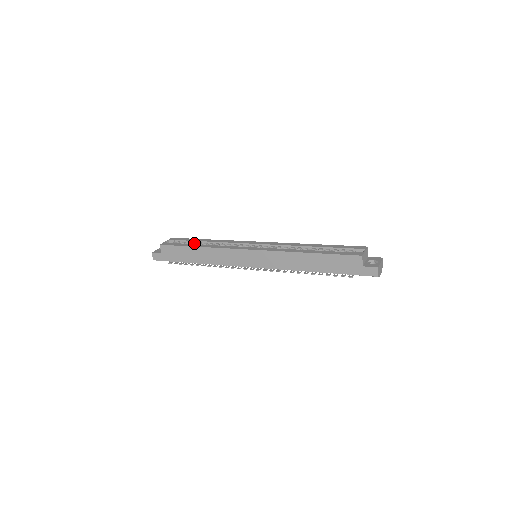
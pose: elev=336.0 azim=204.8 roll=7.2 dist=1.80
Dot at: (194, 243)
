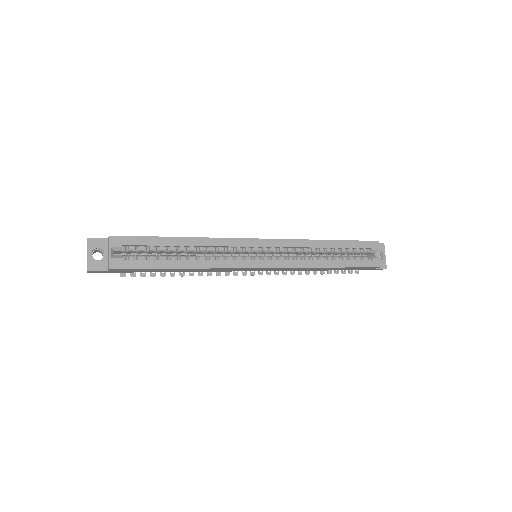
Dot at: (163, 250)
